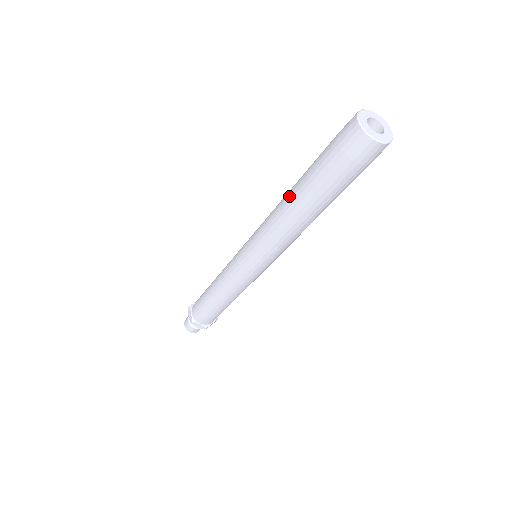
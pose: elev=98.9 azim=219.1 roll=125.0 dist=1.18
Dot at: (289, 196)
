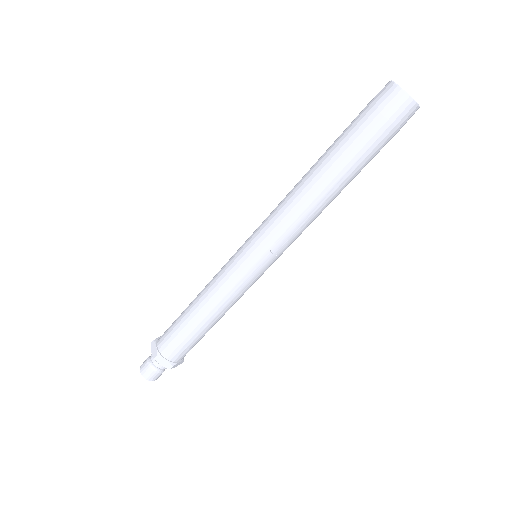
Dot at: occluded
